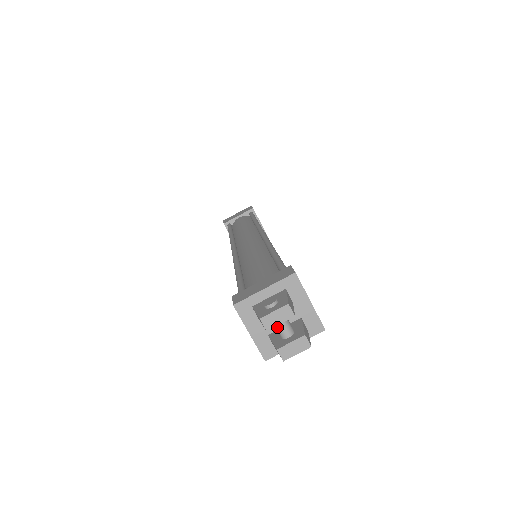
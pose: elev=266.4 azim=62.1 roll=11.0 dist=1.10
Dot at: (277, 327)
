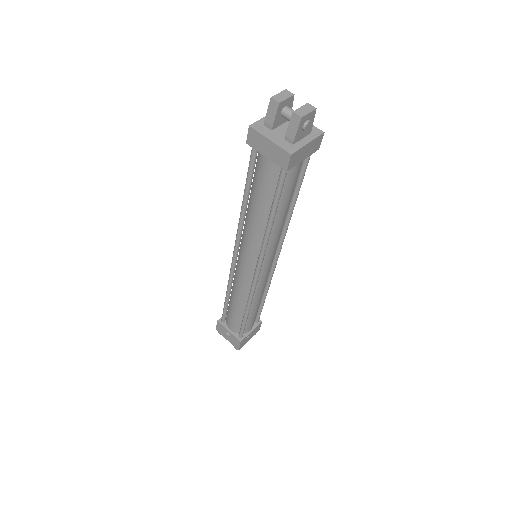
Dot at: (286, 112)
